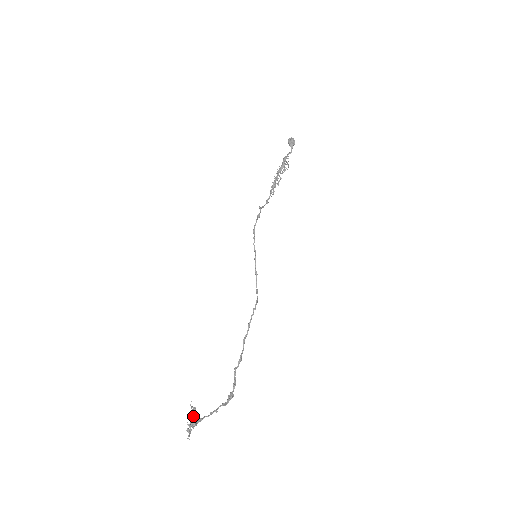
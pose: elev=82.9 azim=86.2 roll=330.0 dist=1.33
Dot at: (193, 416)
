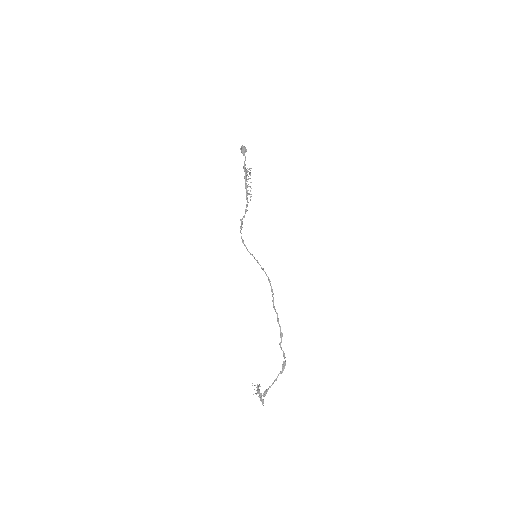
Dot at: (257, 391)
